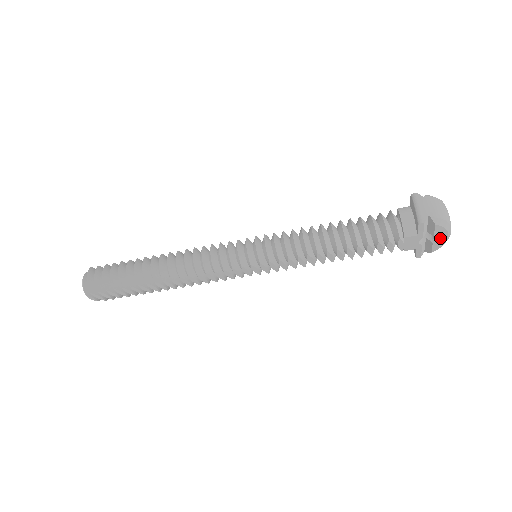
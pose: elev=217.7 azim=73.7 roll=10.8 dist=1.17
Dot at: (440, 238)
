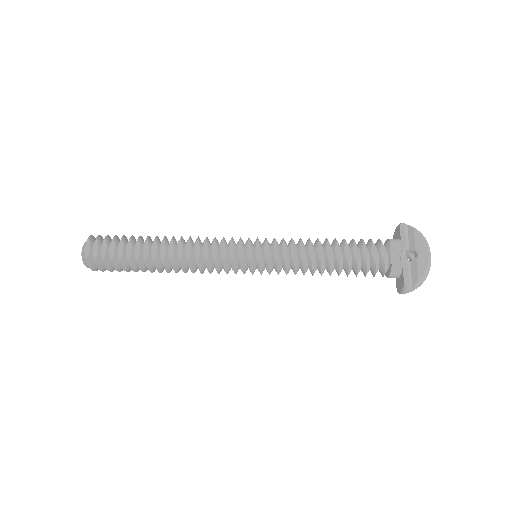
Dot at: occluded
